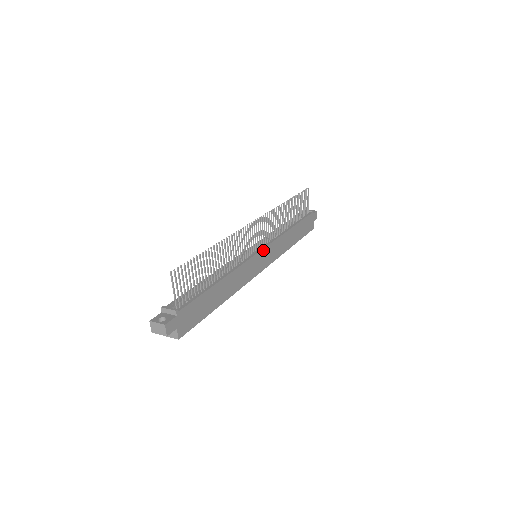
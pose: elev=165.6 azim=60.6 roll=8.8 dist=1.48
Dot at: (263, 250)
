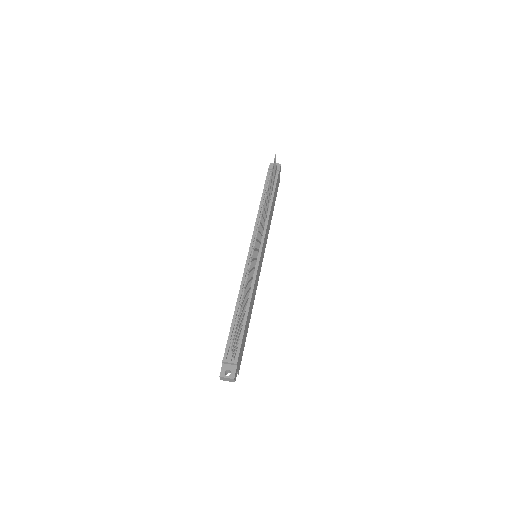
Dot at: (262, 251)
